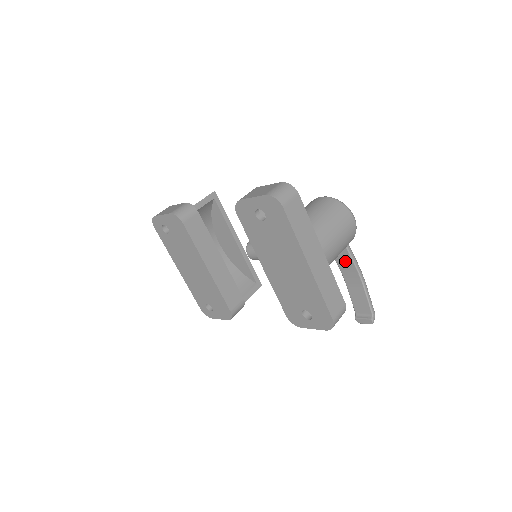
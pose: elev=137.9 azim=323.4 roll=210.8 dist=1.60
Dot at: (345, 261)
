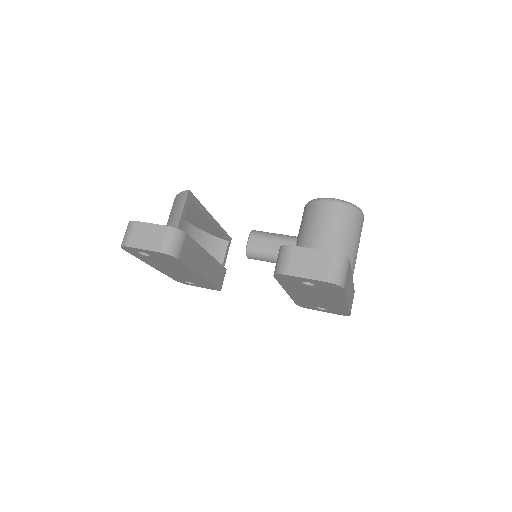
Dot at: occluded
